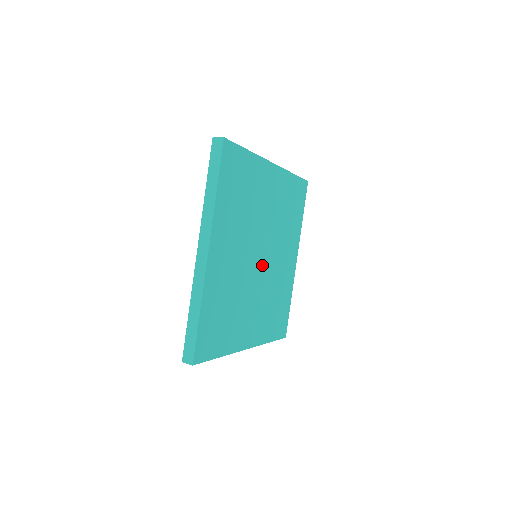
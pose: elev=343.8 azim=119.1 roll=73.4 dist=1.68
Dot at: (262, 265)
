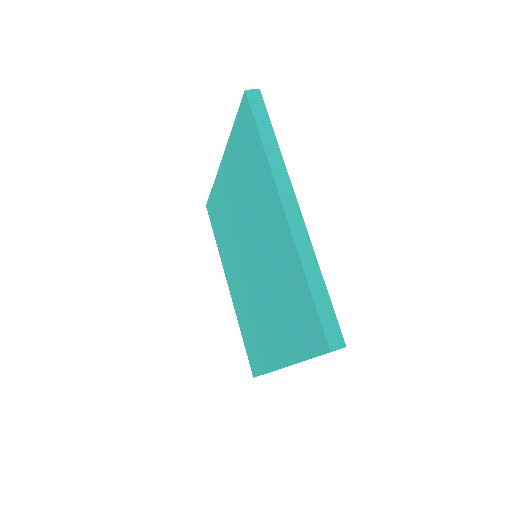
Dot at: occluded
